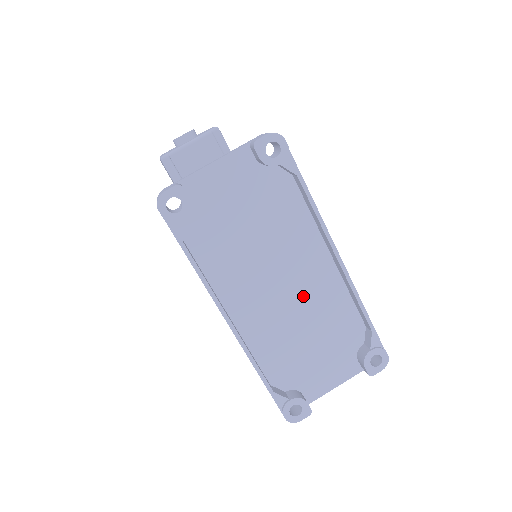
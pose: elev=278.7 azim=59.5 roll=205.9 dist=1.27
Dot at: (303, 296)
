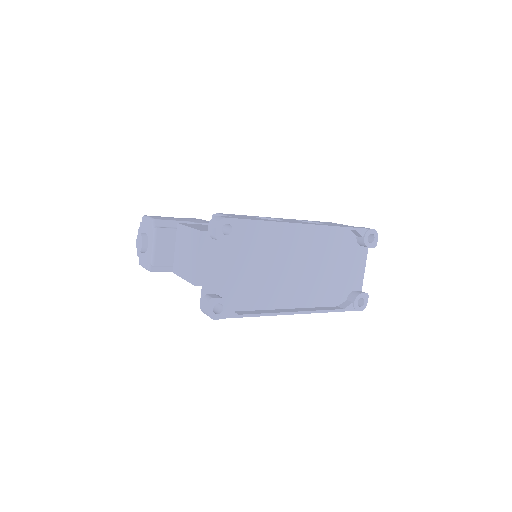
Dot at: (309, 258)
